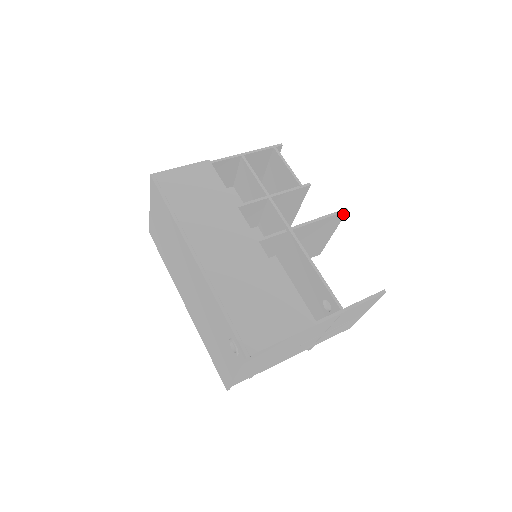
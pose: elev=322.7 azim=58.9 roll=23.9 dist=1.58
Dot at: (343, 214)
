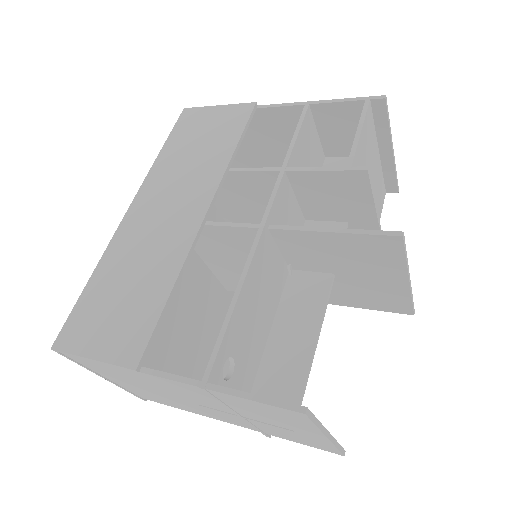
Dot at: (397, 242)
